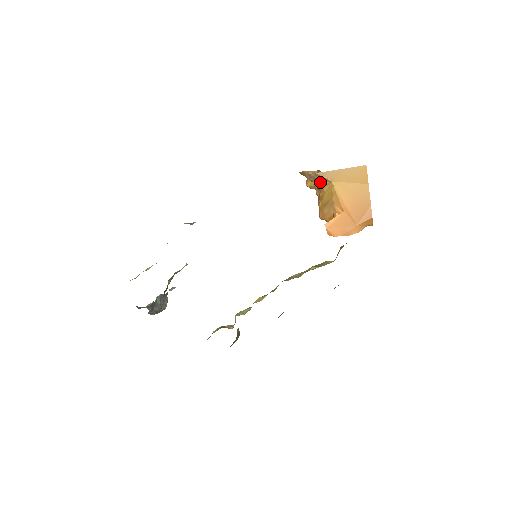
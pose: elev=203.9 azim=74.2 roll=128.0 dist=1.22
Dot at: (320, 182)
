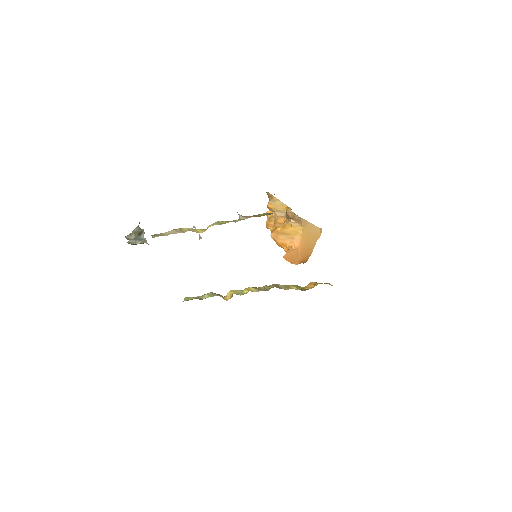
Dot at: (294, 220)
